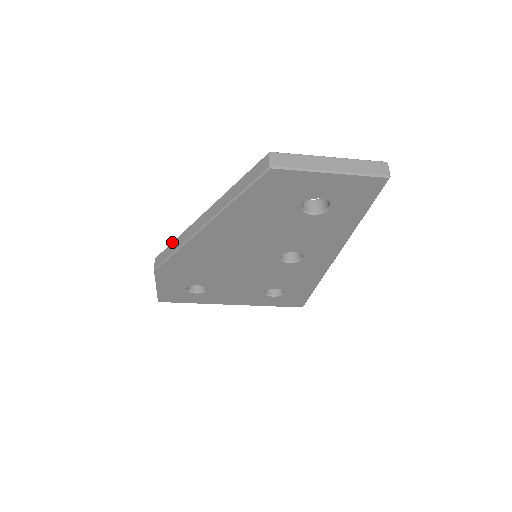
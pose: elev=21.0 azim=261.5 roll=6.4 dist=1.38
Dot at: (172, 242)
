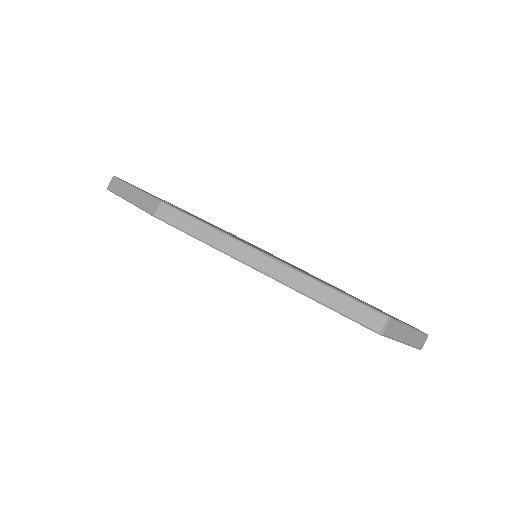
Dot at: (203, 223)
